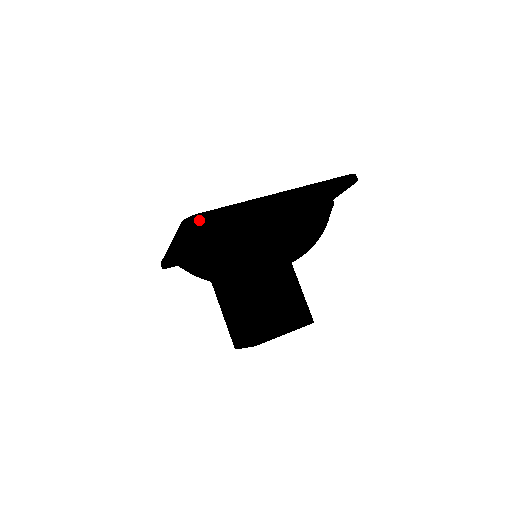
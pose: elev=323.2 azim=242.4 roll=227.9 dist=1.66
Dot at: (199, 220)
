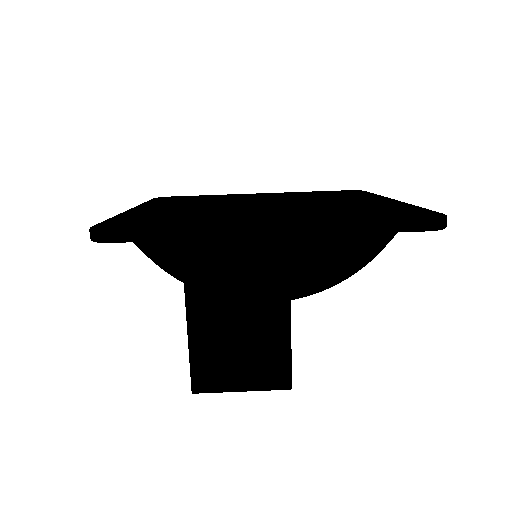
Dot at: (107, 241)
